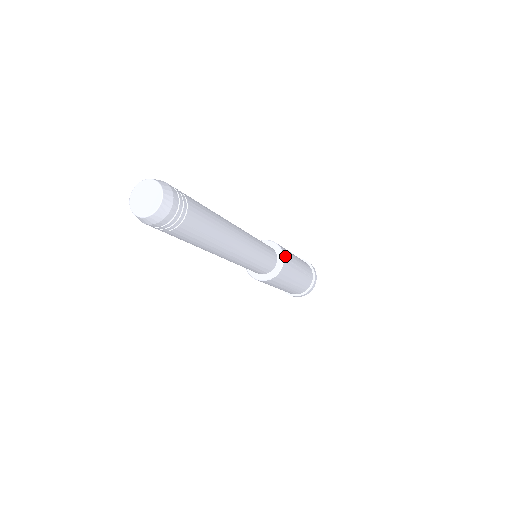
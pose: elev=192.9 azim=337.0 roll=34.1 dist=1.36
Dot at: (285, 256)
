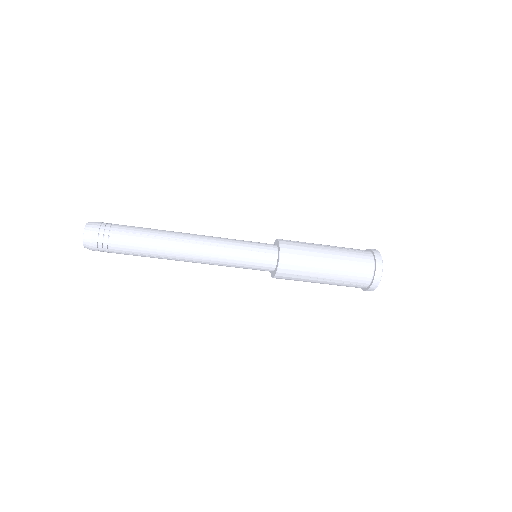
Dot at: (283, 240)
